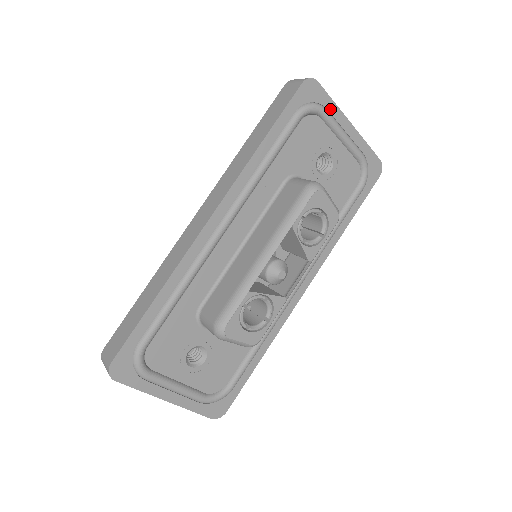
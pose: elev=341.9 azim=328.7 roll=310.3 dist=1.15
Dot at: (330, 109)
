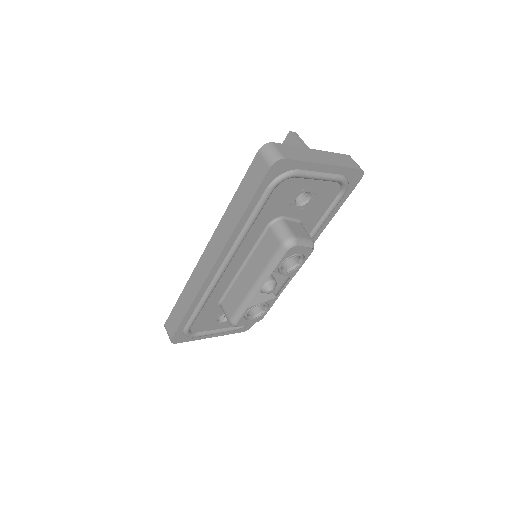
Dot at: (302, 167)
